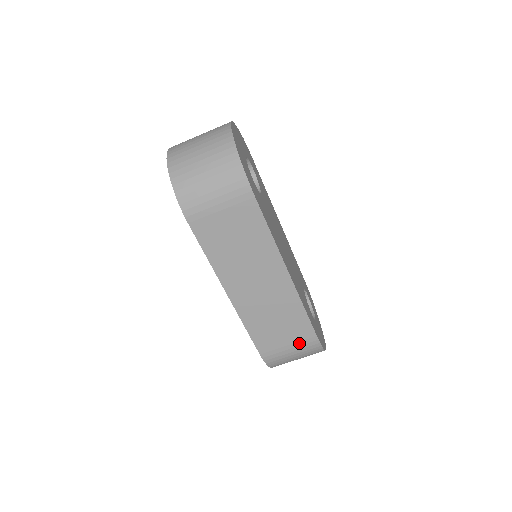
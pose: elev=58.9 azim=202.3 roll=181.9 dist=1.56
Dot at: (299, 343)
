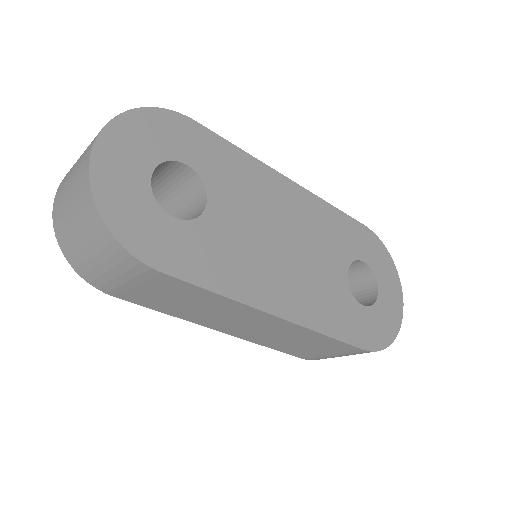
Dot at: (343, 353)
